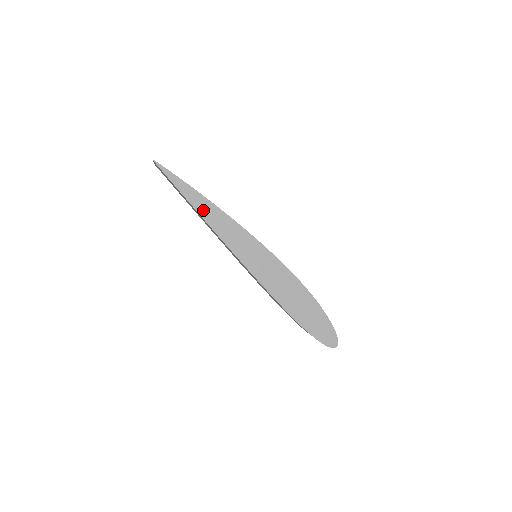
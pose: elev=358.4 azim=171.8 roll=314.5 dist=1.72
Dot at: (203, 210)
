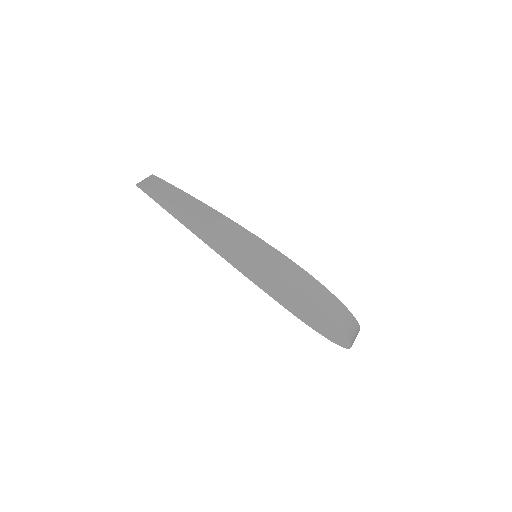
Dot at: (189, 225)
